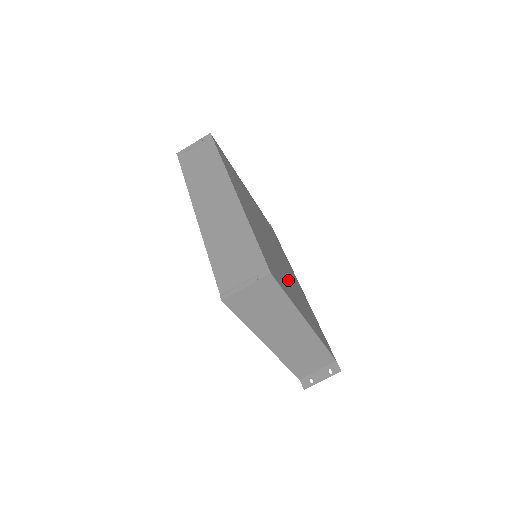
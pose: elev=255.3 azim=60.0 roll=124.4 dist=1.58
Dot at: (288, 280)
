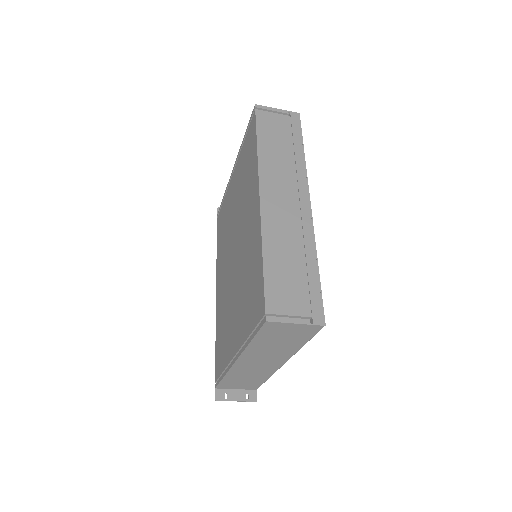
Dot at: occluded
